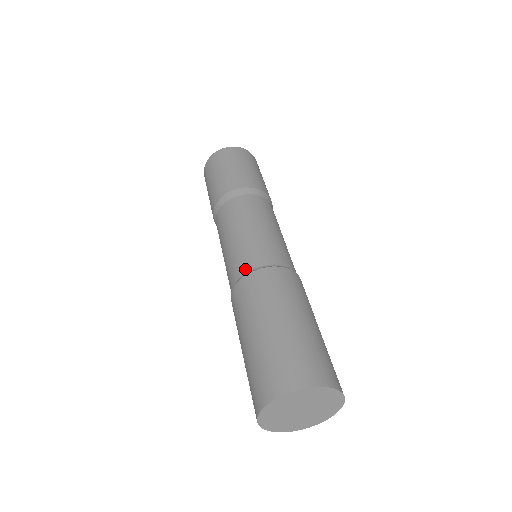
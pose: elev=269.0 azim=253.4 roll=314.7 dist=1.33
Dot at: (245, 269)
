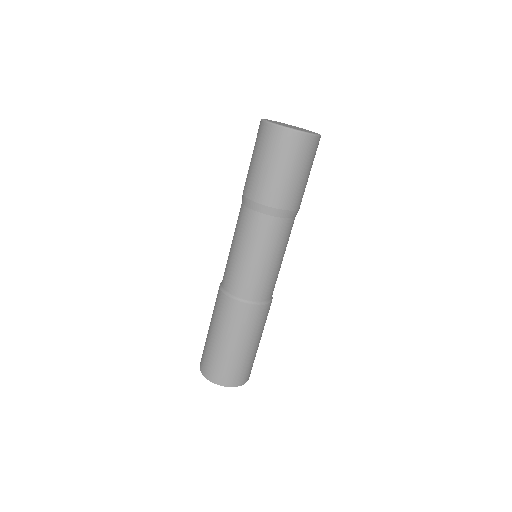
Dot at: (236, 293)
